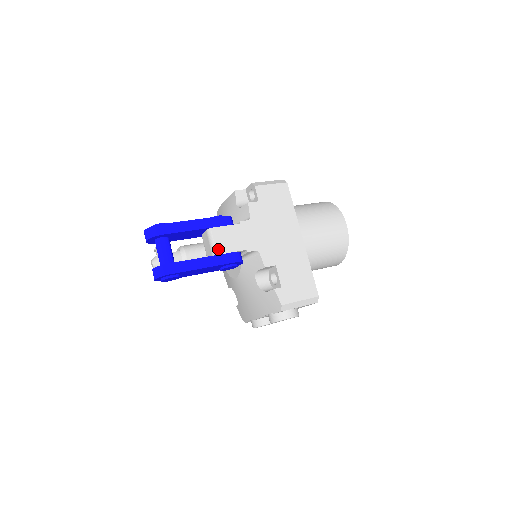
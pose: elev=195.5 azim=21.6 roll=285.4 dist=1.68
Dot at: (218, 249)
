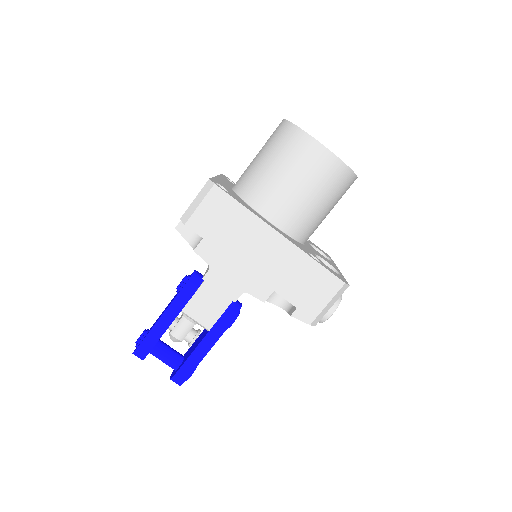
Dot at: (205, 325)
